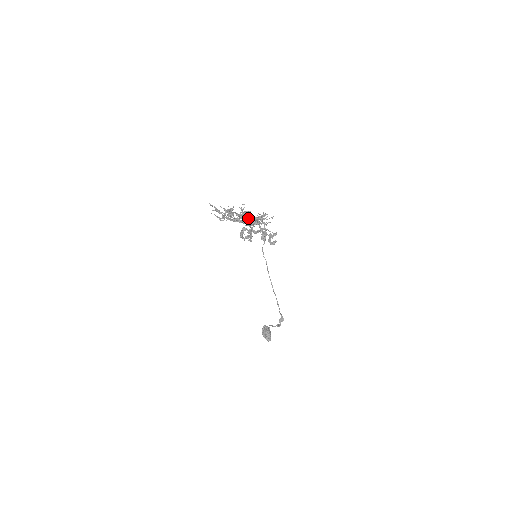
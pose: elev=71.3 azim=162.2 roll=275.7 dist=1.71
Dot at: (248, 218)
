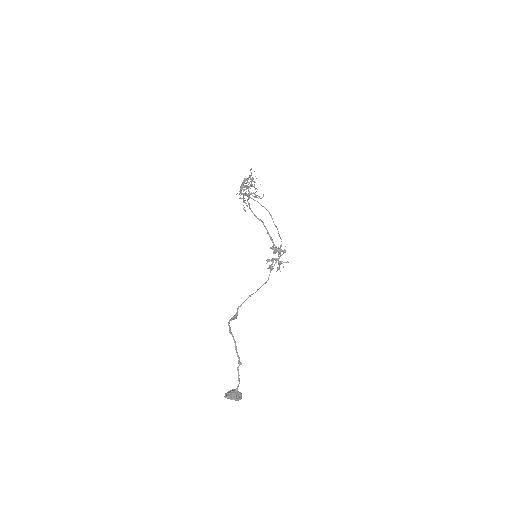
Dot at: occluded
